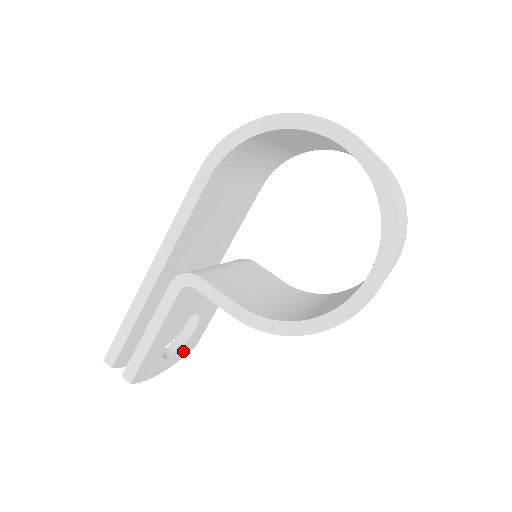
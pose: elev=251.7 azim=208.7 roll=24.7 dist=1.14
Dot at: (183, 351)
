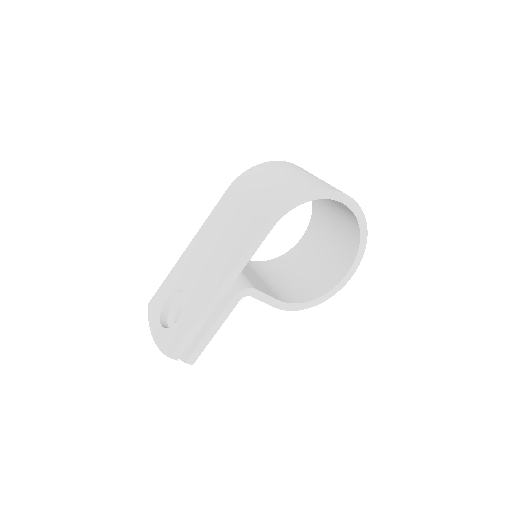
Dot at: occluded
